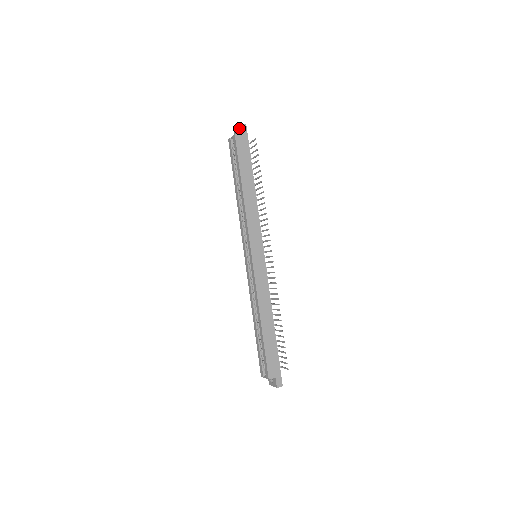
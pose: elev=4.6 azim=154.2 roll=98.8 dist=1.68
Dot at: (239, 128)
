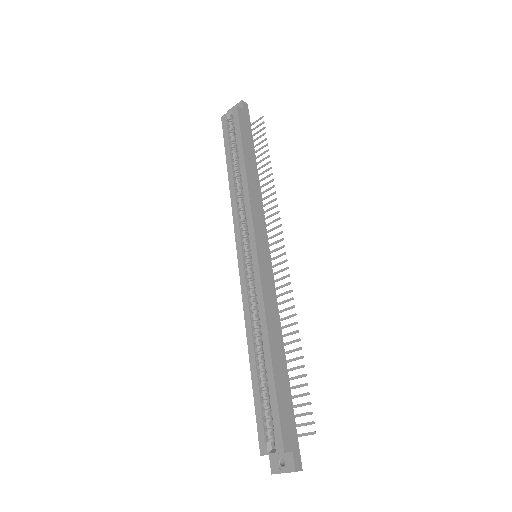
Dot at: (239, 105)
